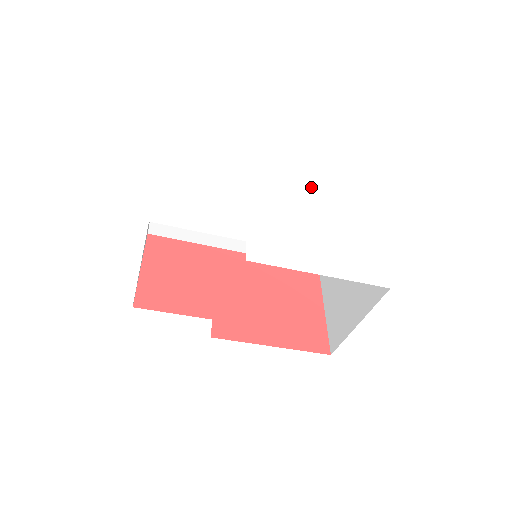
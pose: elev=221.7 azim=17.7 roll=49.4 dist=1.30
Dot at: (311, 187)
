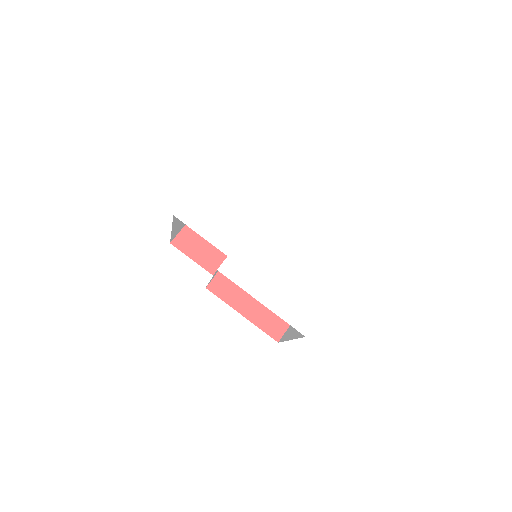
Dot at: (314, 233)
